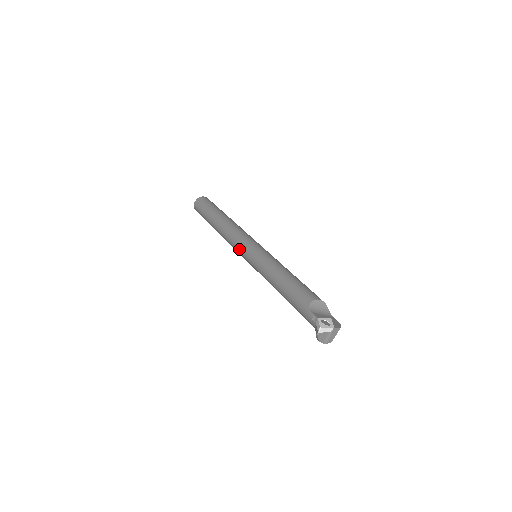
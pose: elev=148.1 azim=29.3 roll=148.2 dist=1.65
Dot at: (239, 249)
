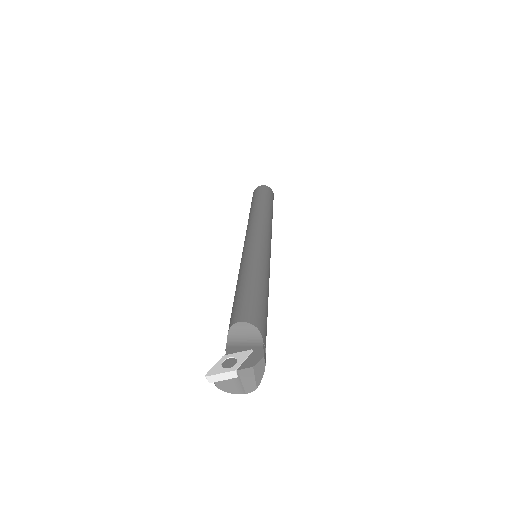
Dot at: occluded
